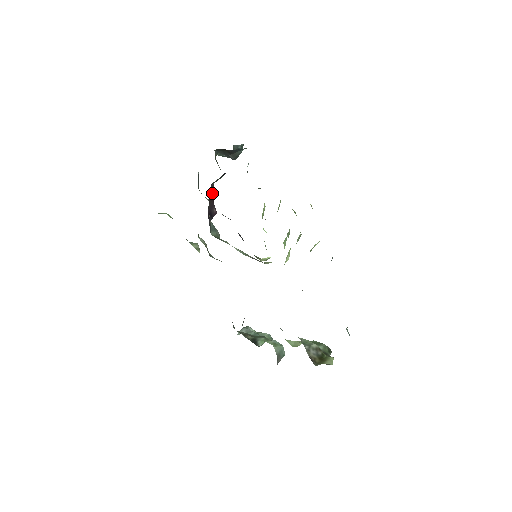
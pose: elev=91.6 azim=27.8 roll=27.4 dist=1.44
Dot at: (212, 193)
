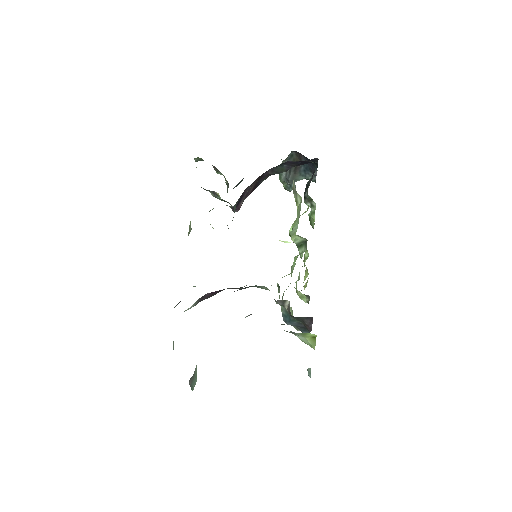
Dot at: (260, 181)
